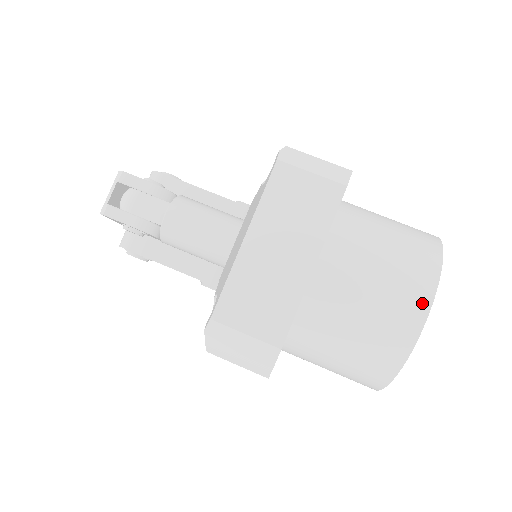
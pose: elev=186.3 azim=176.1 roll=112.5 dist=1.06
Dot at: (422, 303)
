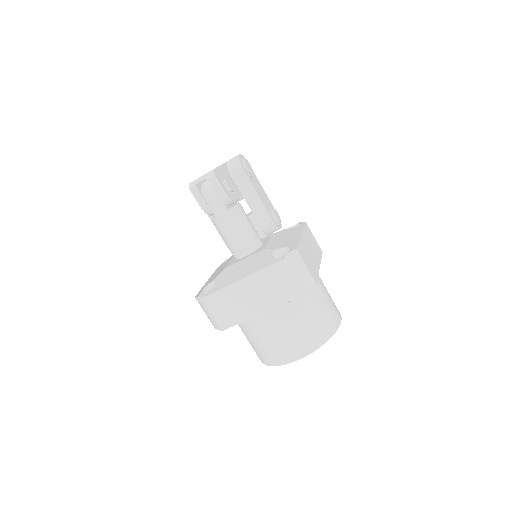
Dot at: (295, 356)
